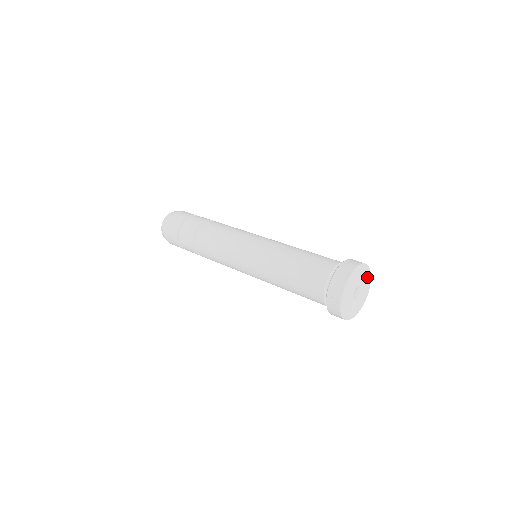
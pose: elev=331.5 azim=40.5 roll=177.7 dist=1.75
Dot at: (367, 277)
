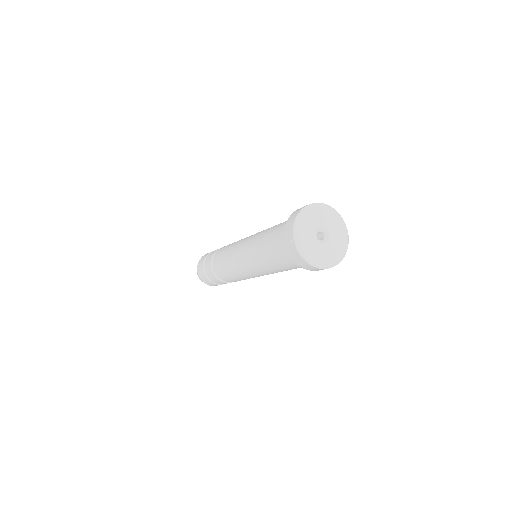
Dot at: (338, 225)
